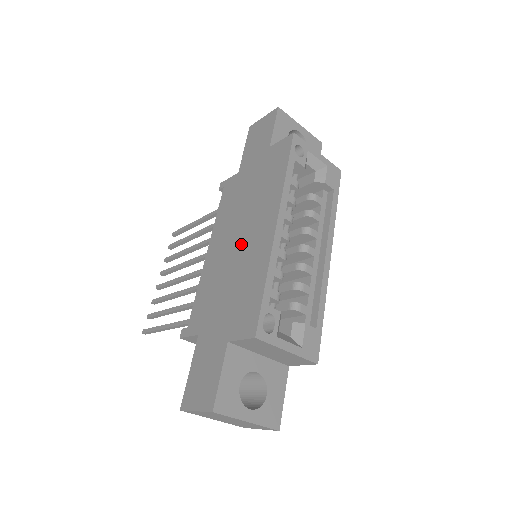
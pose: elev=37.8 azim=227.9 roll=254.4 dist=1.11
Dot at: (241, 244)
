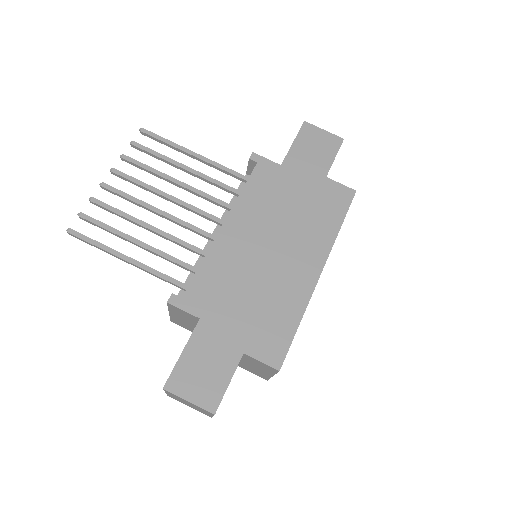
Dot at: (275, 258)
